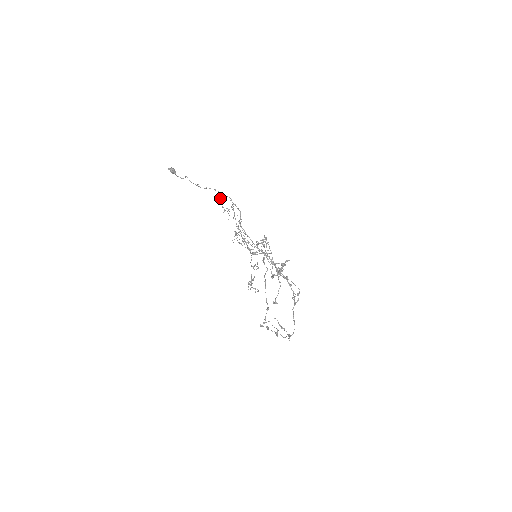
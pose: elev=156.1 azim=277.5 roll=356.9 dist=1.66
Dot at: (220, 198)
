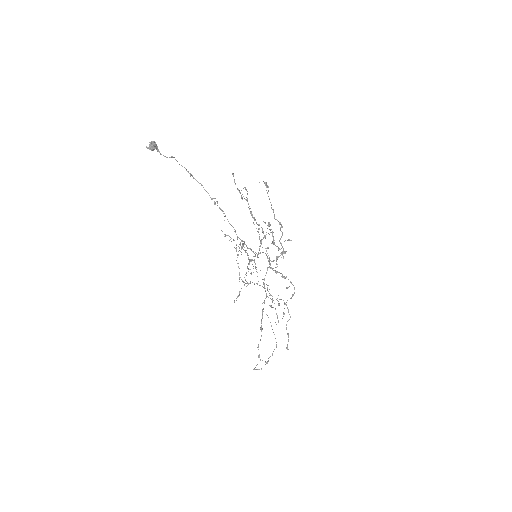
Dot at: (220, 209)
